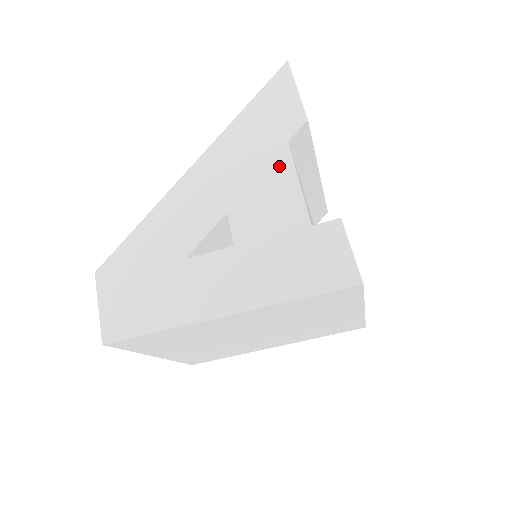
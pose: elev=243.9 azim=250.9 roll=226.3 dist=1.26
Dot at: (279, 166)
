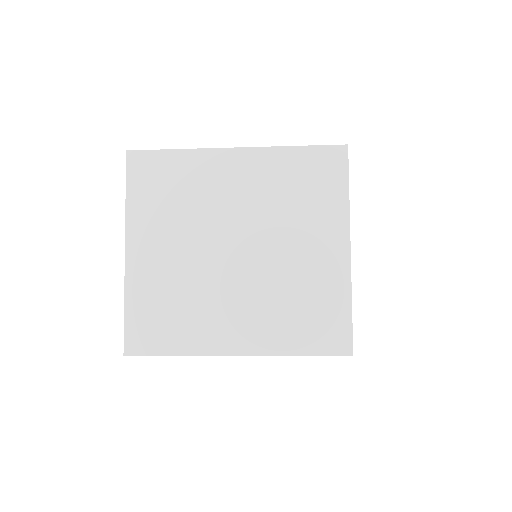
Dot at: occluded
